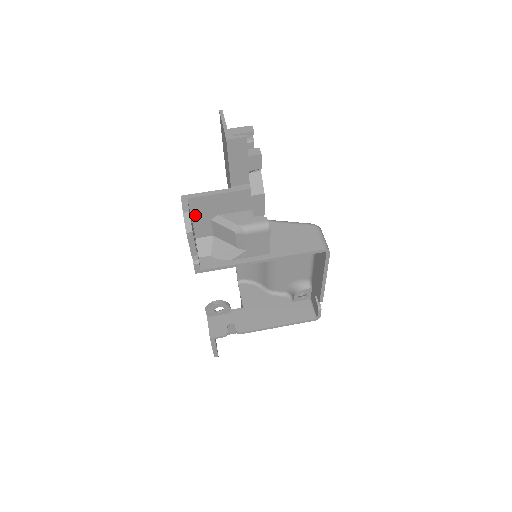
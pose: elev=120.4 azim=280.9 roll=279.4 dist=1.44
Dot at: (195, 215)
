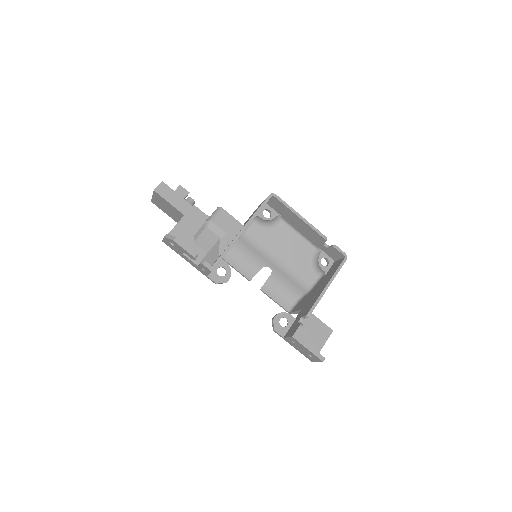
Dot at: occluded
